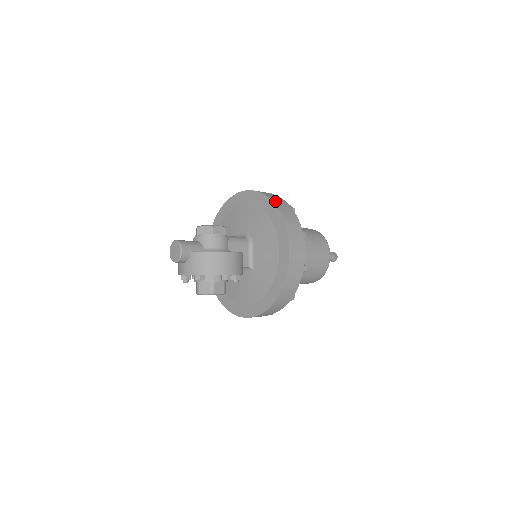
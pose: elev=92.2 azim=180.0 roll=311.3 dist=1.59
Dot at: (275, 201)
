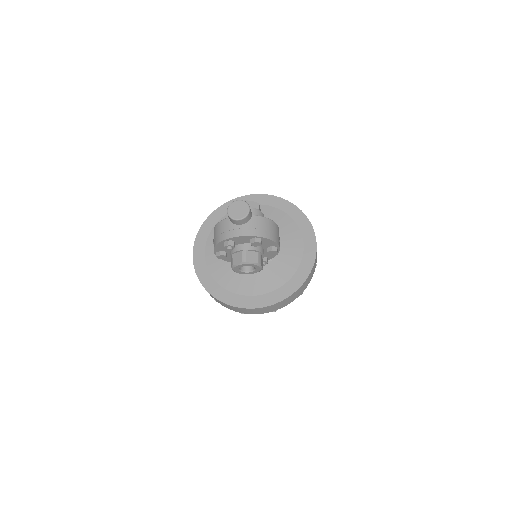
Dot at: (292, 204)
